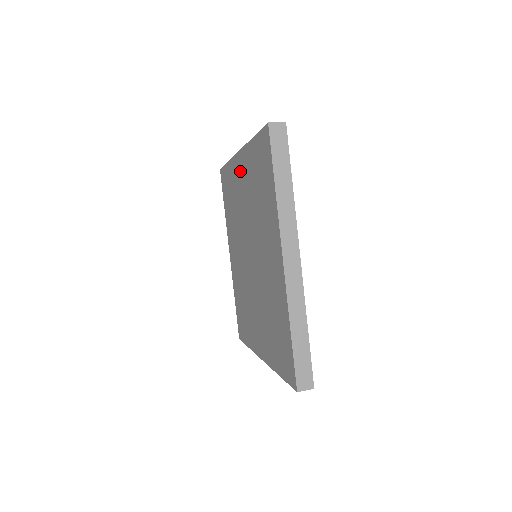
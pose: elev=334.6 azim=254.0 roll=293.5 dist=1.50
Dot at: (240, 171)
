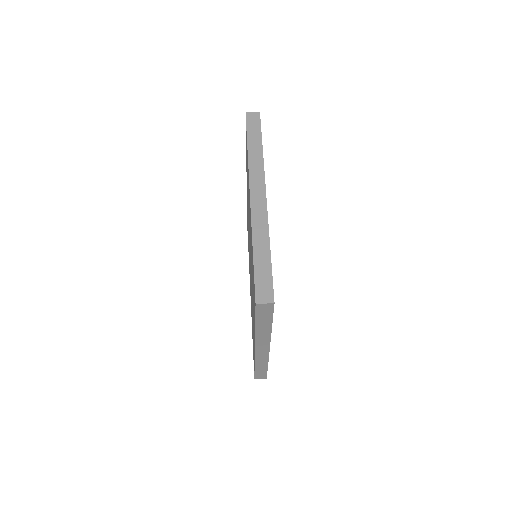
Dot at: occluded
